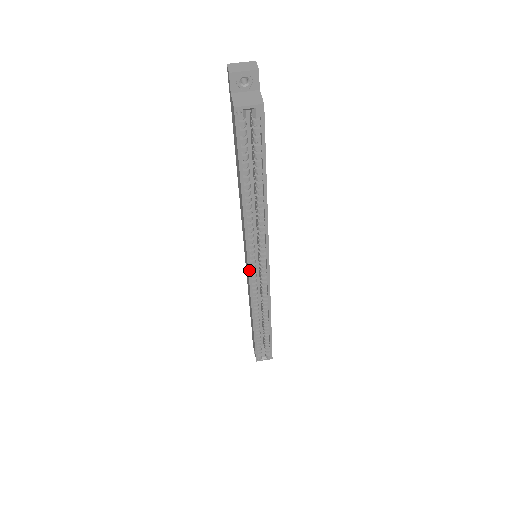
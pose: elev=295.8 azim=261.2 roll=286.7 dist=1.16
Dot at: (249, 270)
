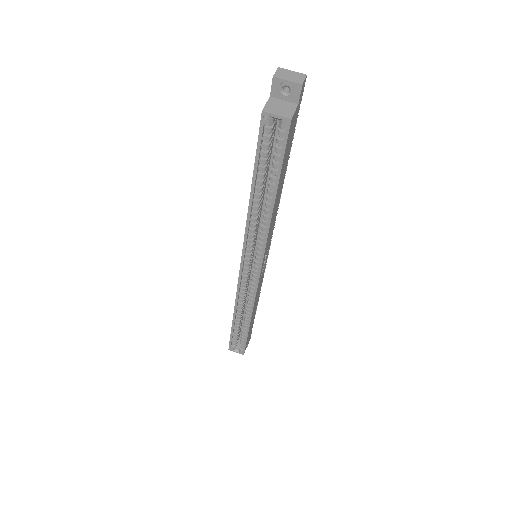
Dot at: (241, 266)
